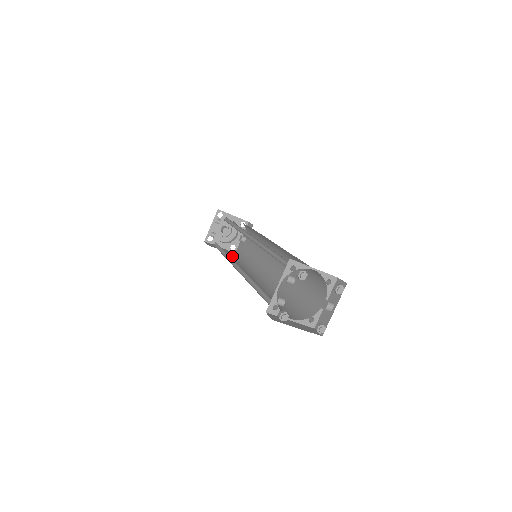
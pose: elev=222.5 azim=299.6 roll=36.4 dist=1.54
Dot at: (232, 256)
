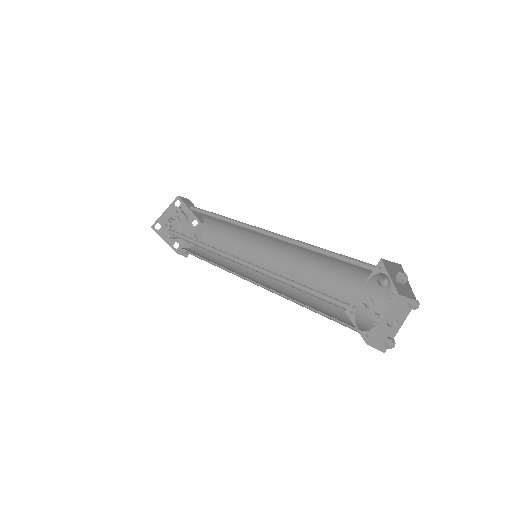
Dot at: occluded
